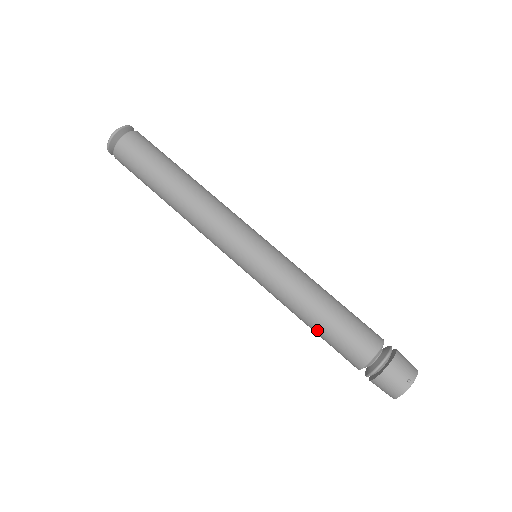
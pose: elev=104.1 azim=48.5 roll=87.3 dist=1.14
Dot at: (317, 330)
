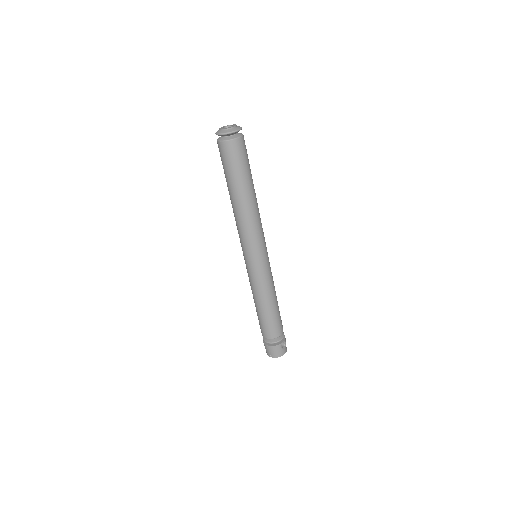
Dot at: occluded
